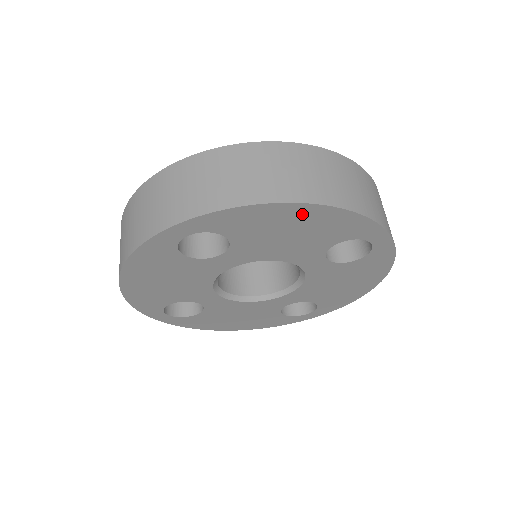
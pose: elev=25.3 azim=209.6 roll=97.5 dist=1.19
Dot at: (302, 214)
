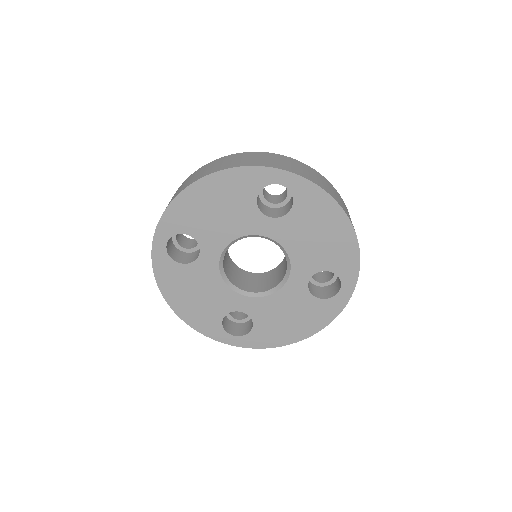
Dot at: (205, 190)
